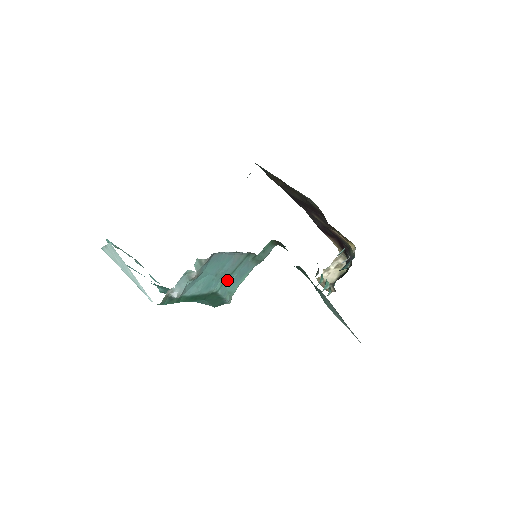
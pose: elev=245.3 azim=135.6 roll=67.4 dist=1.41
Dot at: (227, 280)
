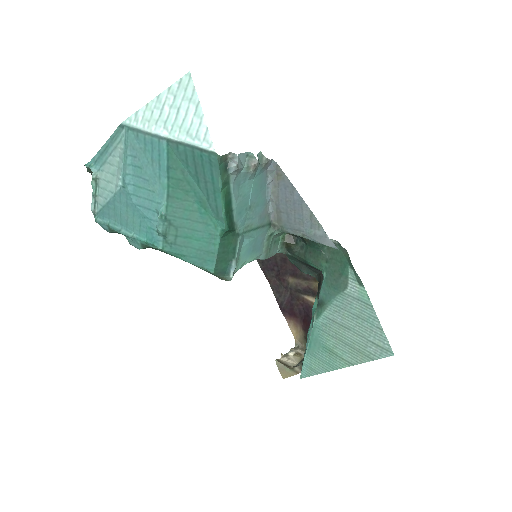
Dot at: (248, 233)
